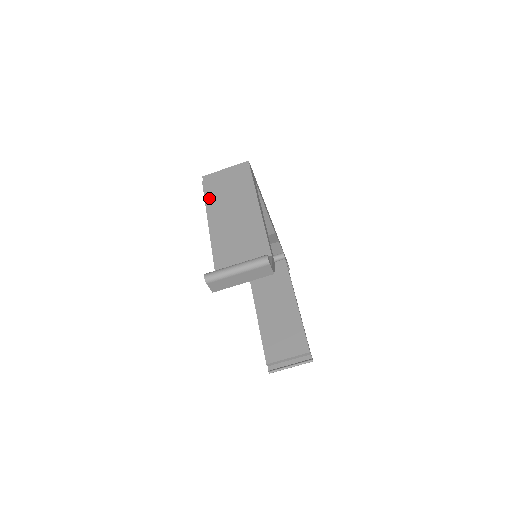
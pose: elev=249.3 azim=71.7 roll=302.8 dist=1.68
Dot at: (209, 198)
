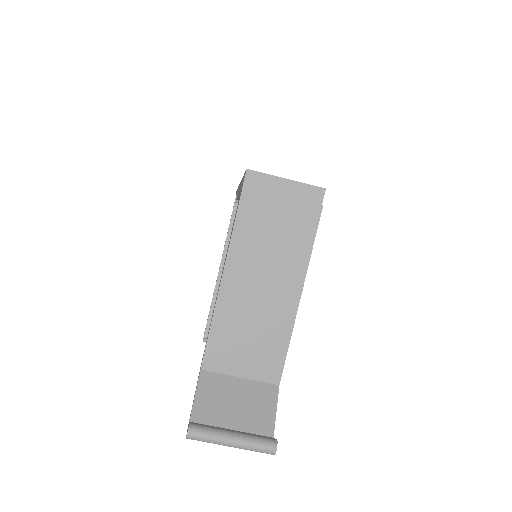
Dot at: (240, 231)
